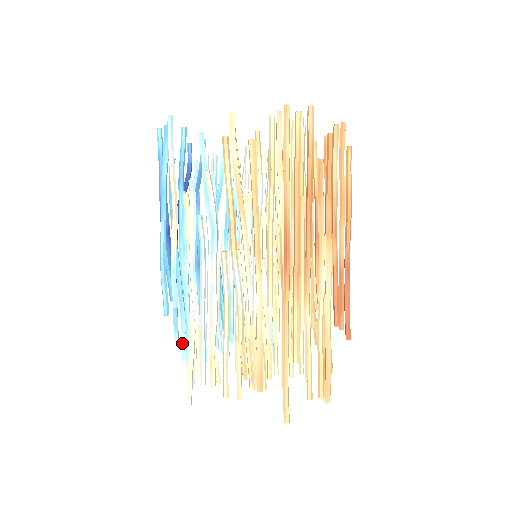
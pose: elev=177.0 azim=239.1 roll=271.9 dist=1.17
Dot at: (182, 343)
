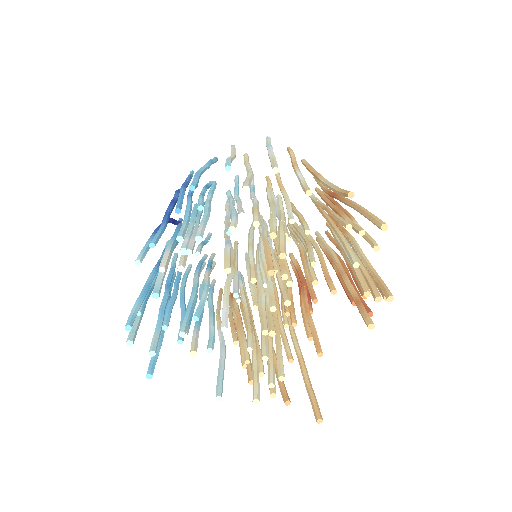
Dot at: (182, 229)
